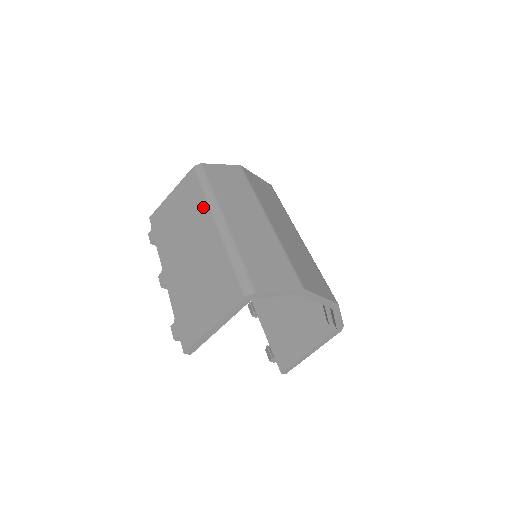
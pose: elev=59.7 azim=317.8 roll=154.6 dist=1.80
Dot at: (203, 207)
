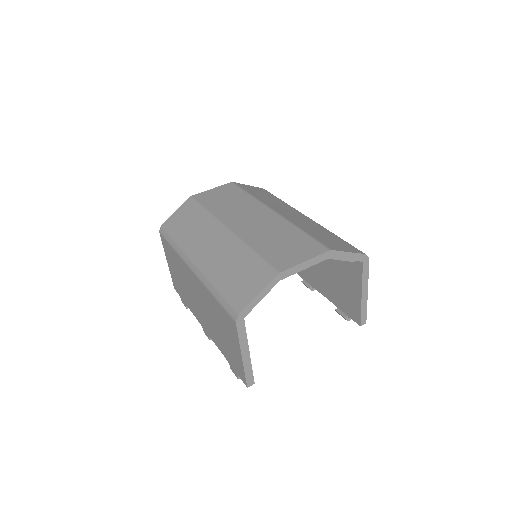
Dot at: (181, 262)
